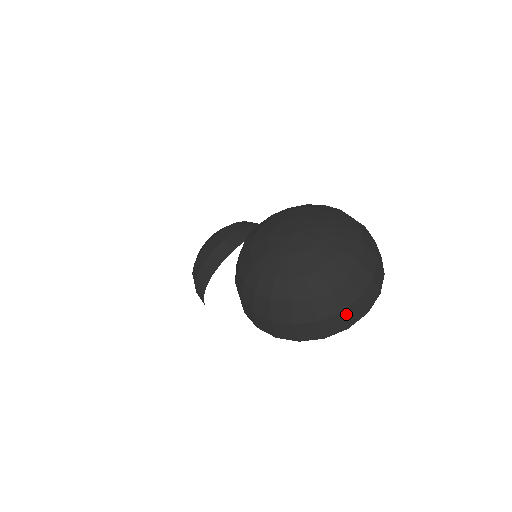
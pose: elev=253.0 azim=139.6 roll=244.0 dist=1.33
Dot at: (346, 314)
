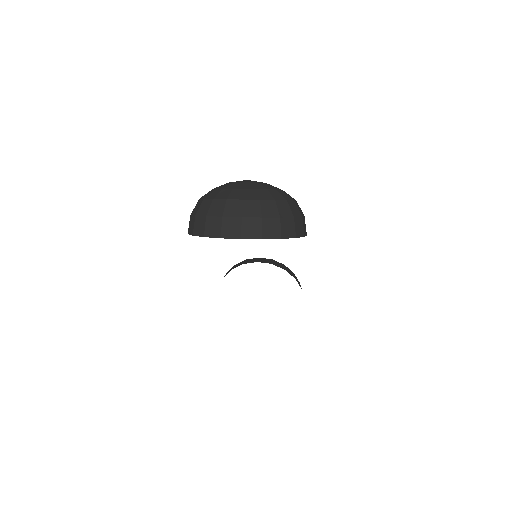
Dot at: (224, 222)
